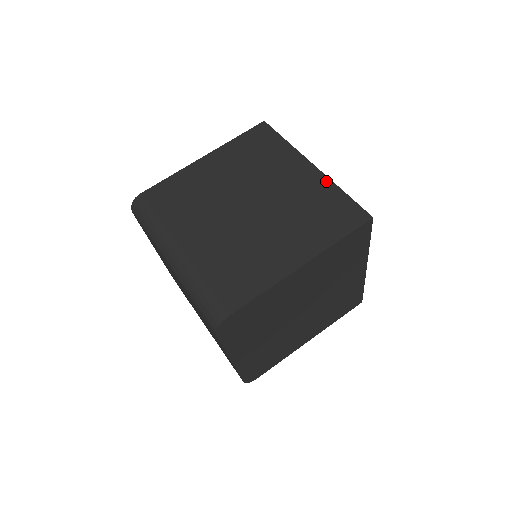
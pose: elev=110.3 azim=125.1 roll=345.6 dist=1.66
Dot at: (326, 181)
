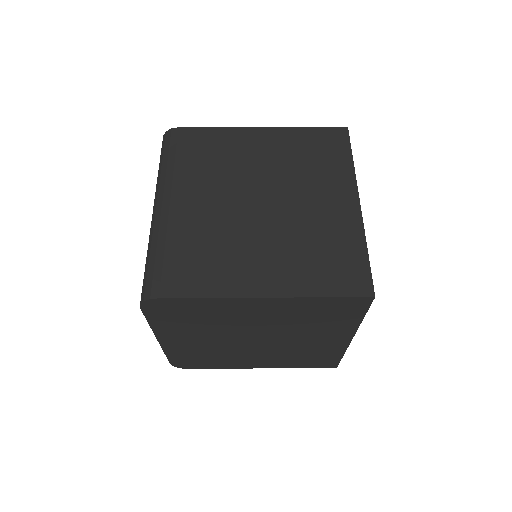
Dot at: (358, 227)
